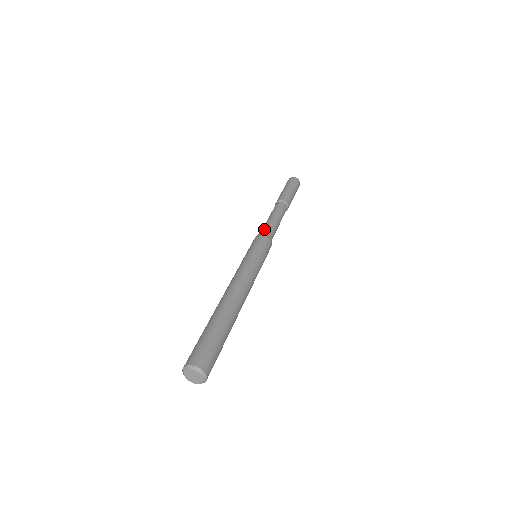
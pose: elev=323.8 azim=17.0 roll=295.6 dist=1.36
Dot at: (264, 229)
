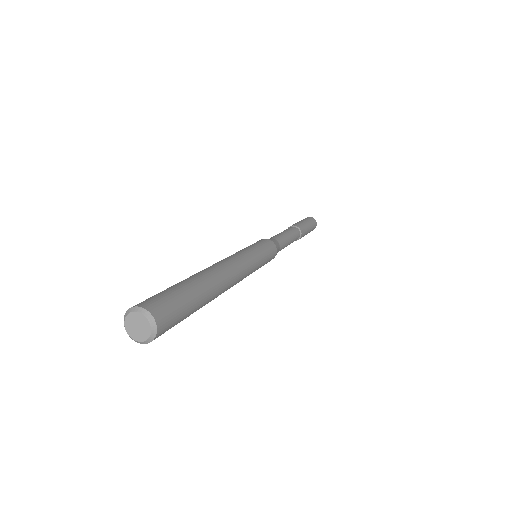
Dot at: occluded
